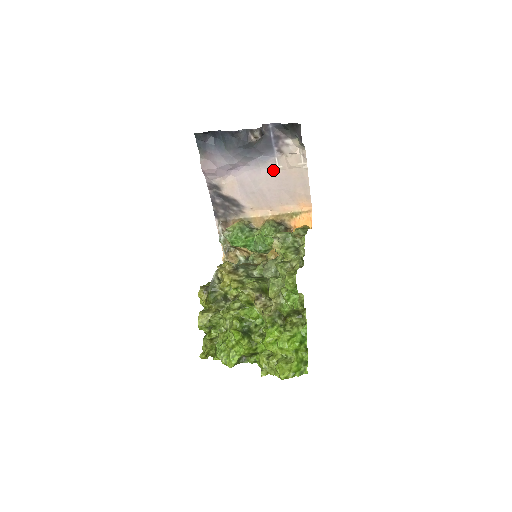
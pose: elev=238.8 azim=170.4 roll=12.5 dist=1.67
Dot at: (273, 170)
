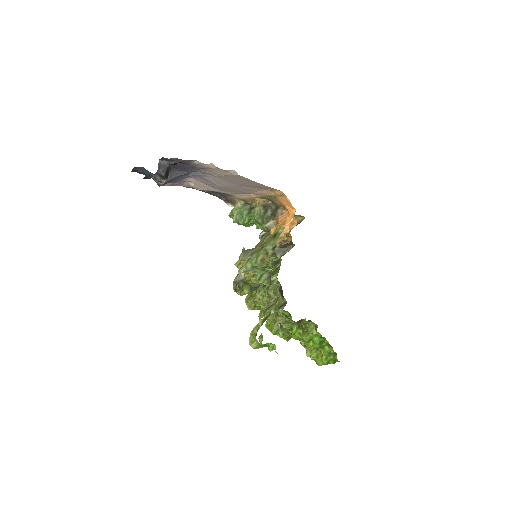
Dot at: (214, 177)
